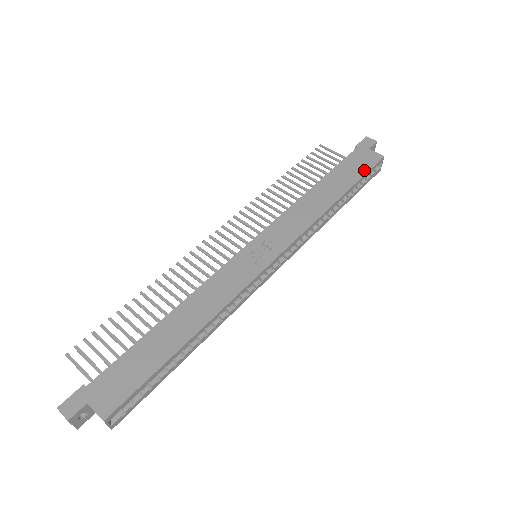
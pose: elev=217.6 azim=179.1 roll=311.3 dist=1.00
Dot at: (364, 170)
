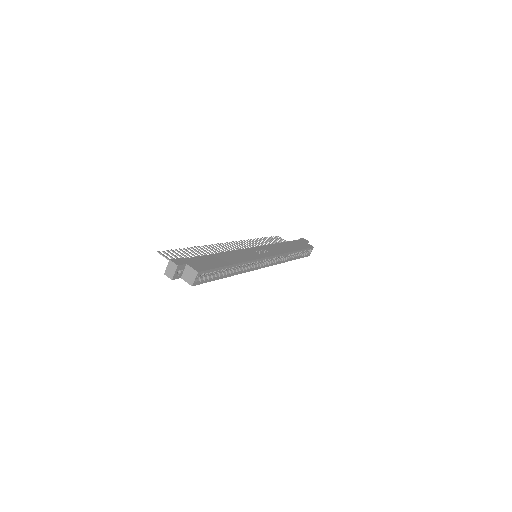
Dot at: (305, 247)
